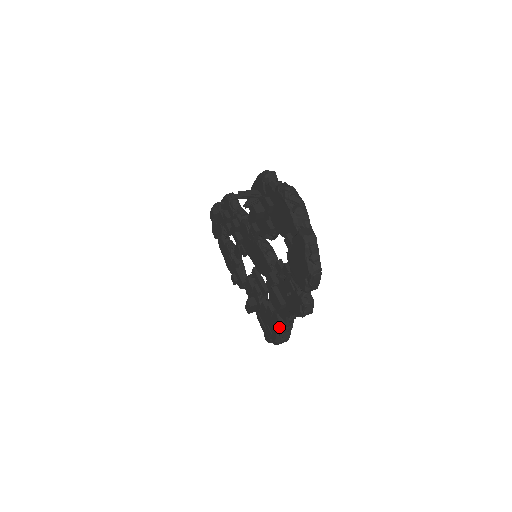
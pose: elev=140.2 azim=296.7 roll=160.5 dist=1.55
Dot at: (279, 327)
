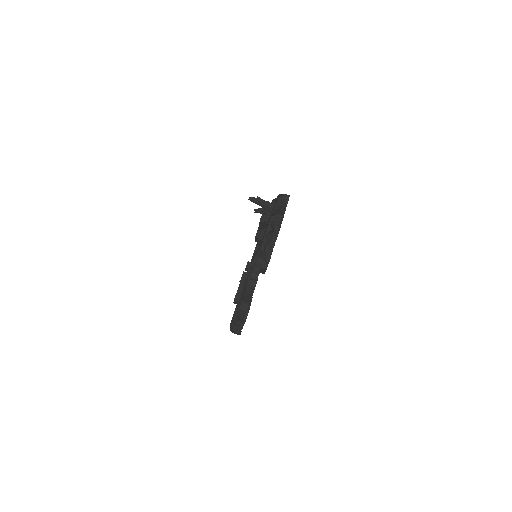
Dot at: (233, 318)
